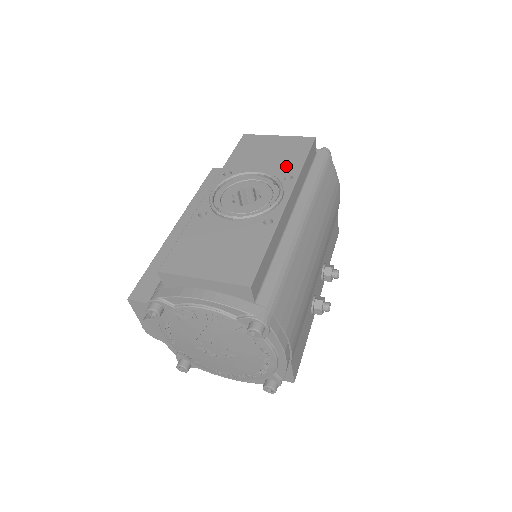
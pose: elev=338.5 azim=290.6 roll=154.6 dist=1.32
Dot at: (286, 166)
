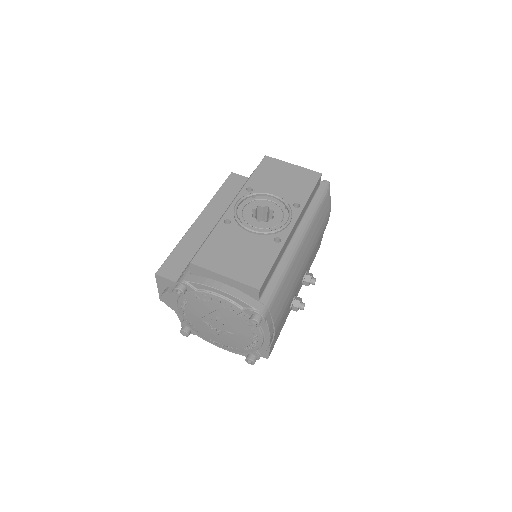
Dot at: (296, 194)
